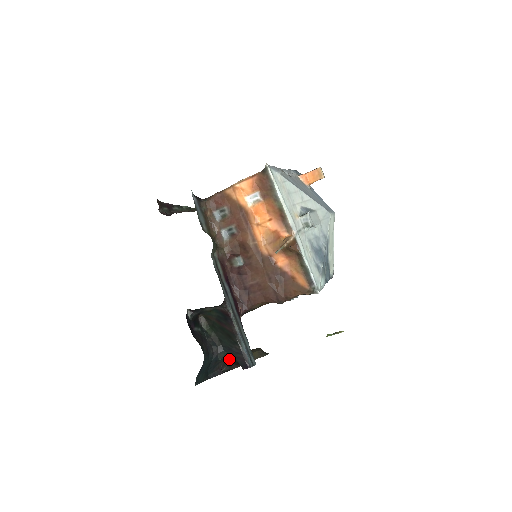
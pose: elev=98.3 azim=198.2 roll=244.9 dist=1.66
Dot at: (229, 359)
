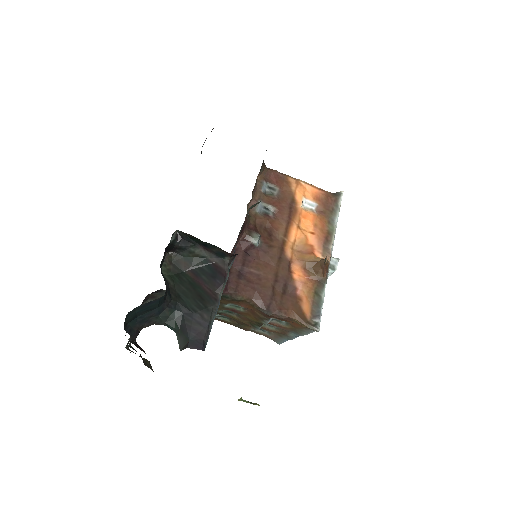
Dot at: (137, 335)
